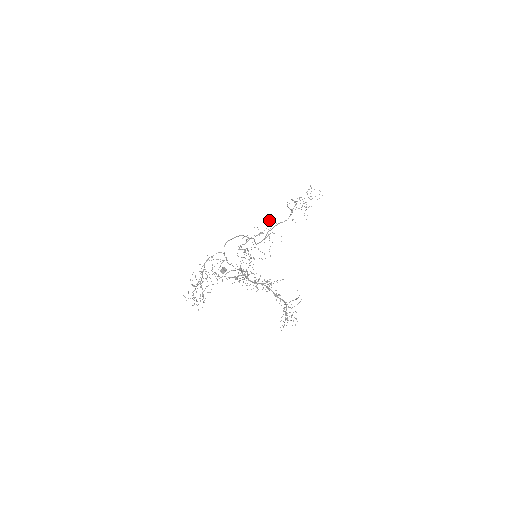
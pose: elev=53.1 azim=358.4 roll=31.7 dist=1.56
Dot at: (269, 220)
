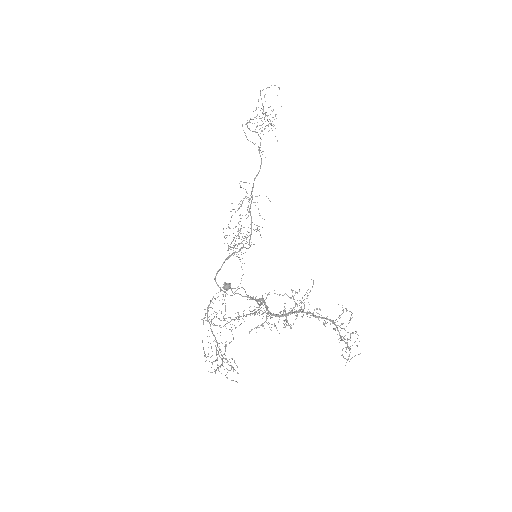
Dot at: (241, 187)
